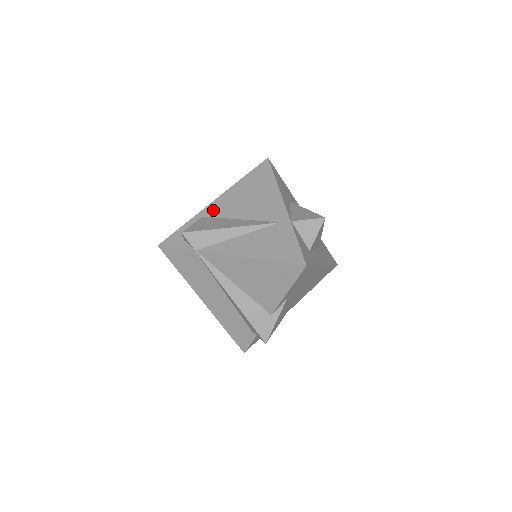
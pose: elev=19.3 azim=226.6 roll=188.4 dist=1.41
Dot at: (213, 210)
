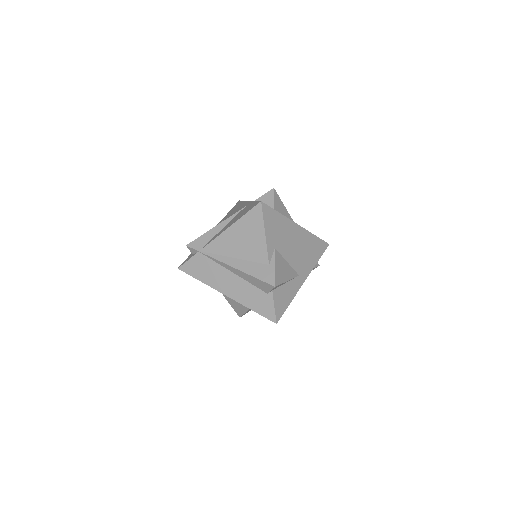
Dot at: occluded
